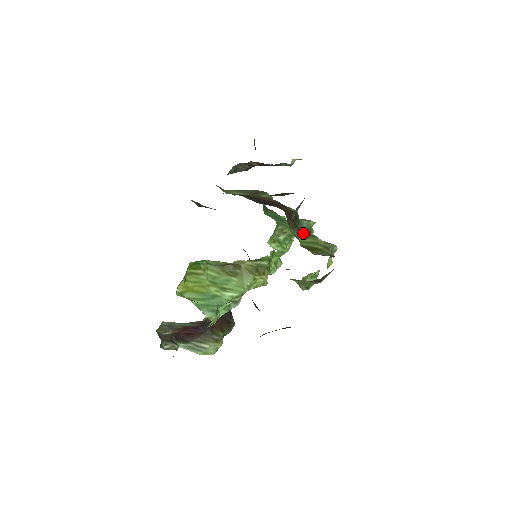
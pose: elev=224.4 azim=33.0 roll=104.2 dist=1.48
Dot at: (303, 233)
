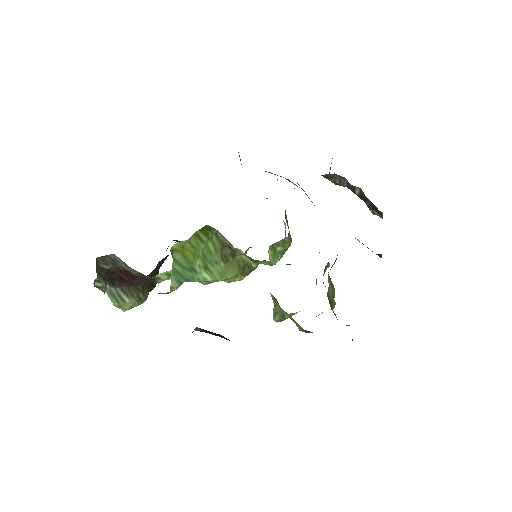
Dot at: occluded
